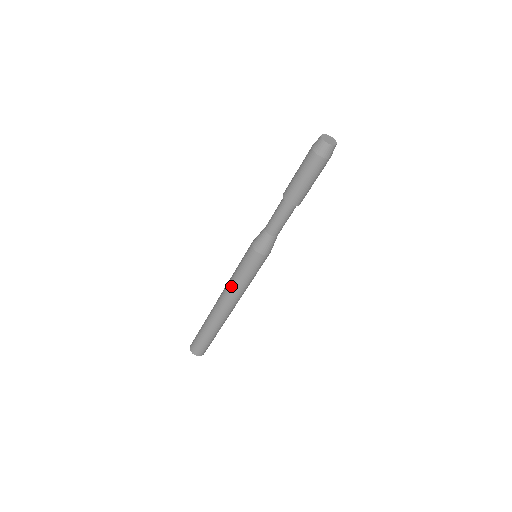
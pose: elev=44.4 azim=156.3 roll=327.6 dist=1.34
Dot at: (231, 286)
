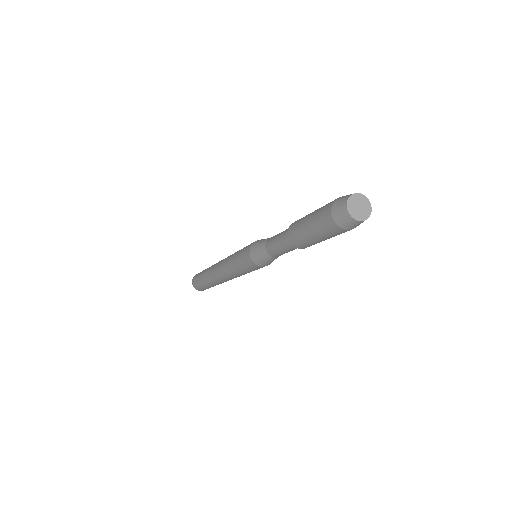
Dot at: (235, 276)
